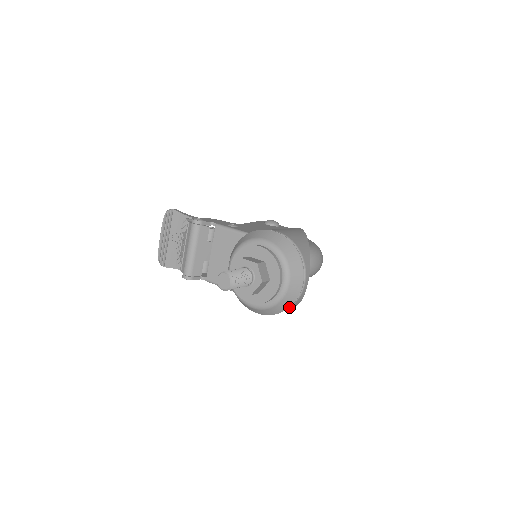
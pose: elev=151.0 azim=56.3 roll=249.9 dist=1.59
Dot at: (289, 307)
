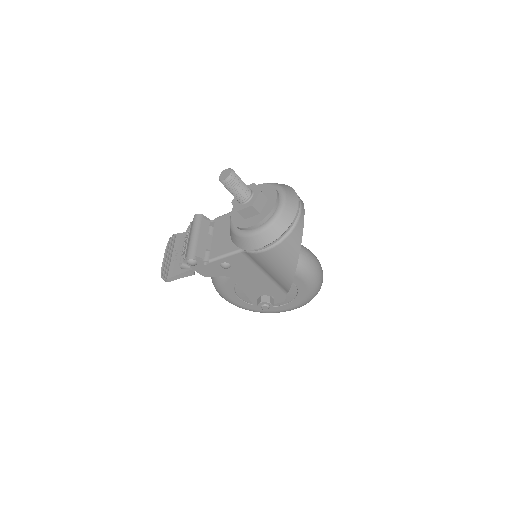
Dot at: (291, 226)
